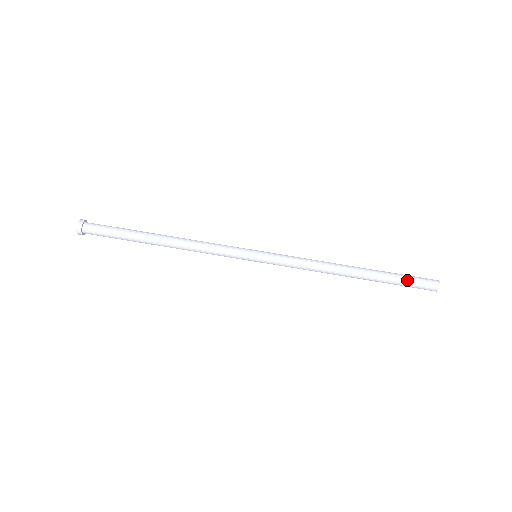
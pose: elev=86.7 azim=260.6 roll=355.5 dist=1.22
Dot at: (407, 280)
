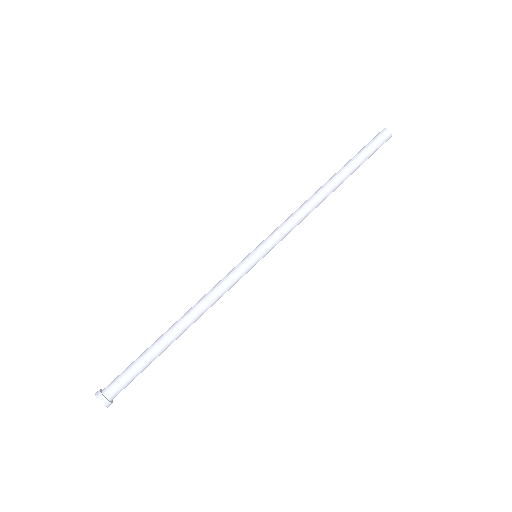
Dot at: (362, 149)
